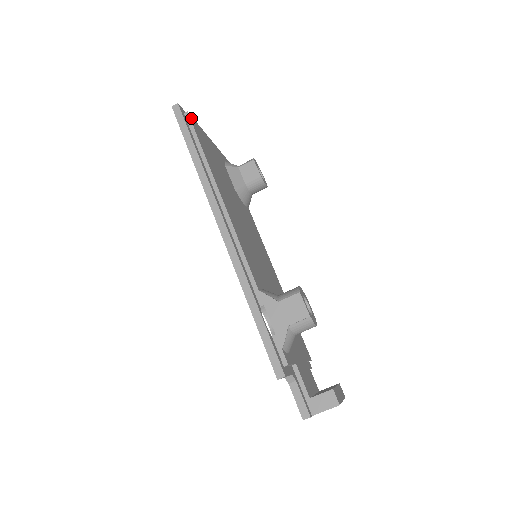
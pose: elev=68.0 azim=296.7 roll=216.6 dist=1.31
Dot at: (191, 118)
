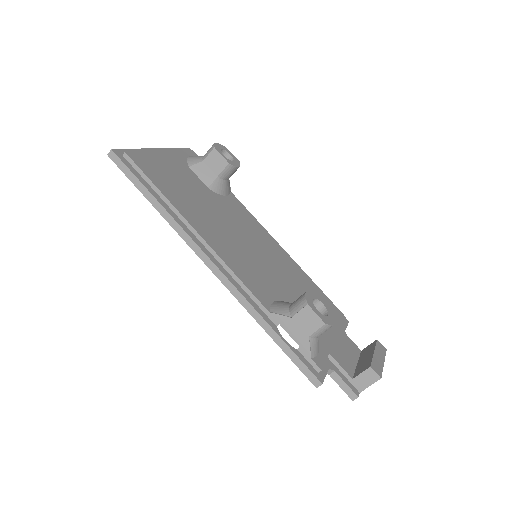
Dot at: (132, 156)
